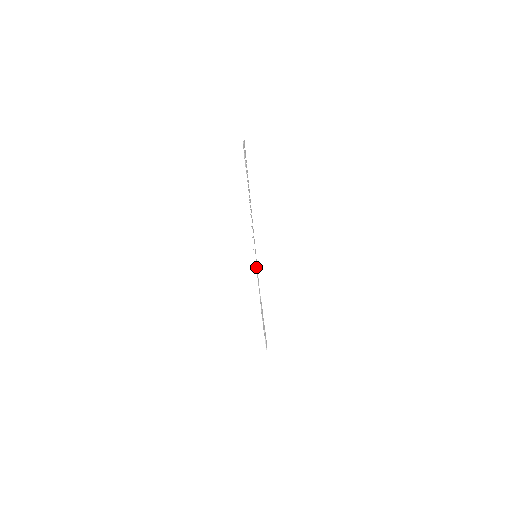
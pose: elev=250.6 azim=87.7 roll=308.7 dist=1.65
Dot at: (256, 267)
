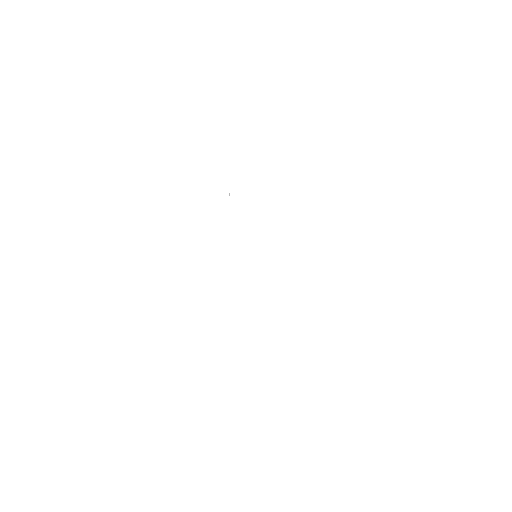
Dot at: occluded
